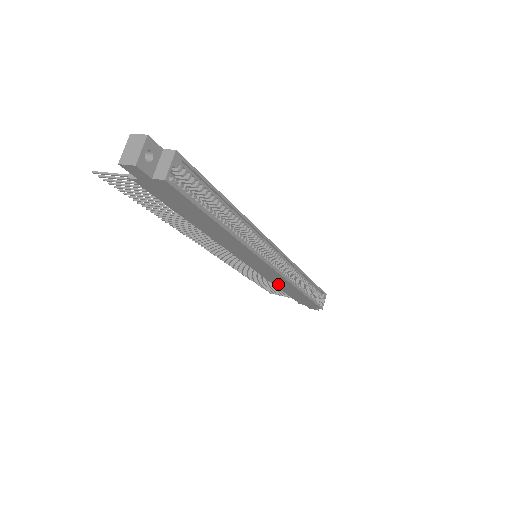
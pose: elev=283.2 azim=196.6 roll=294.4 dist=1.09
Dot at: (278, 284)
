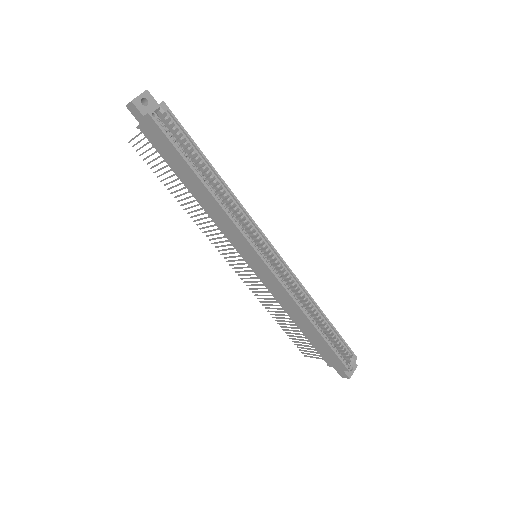
Dot at: (287, 308)
